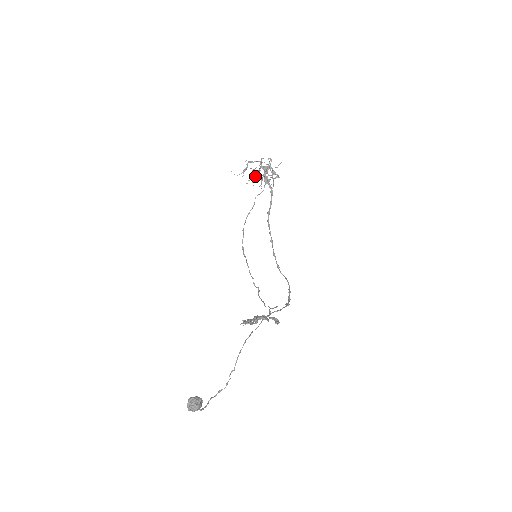
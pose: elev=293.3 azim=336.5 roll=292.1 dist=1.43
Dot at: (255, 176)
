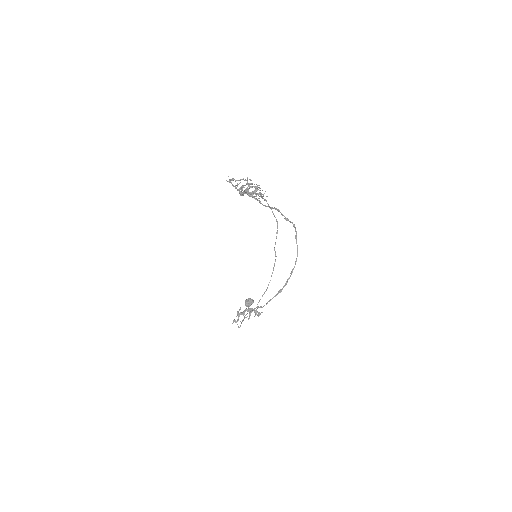
Dot at: (242, 188)
